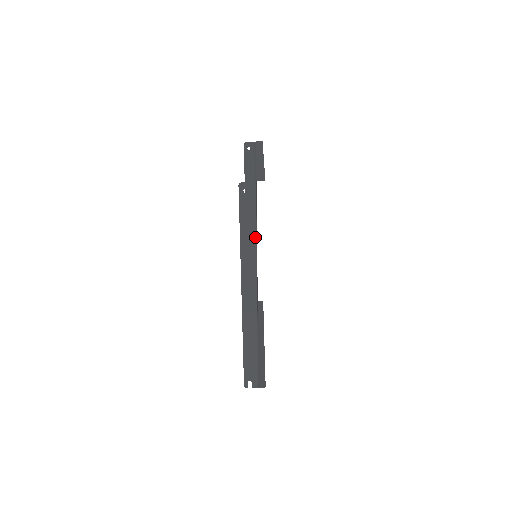
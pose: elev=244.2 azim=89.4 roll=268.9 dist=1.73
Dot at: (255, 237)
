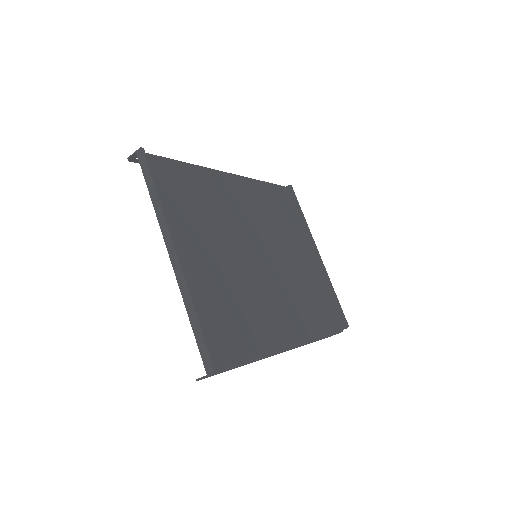
Dot at: (250, 362)
